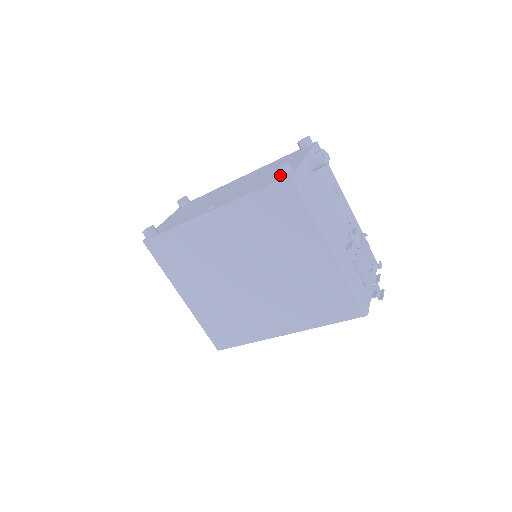
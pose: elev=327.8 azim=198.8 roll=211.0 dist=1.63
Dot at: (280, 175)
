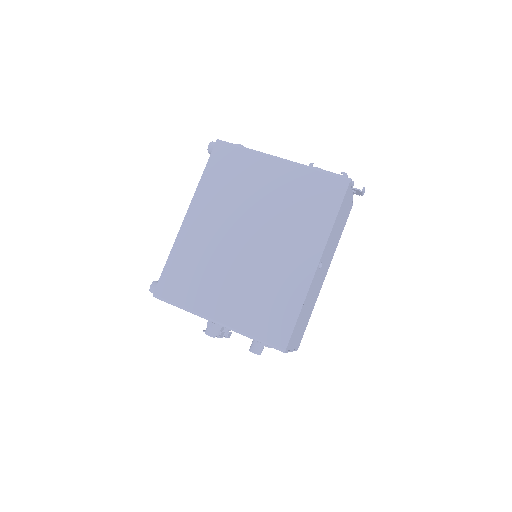
Dot at: (211, 148)
